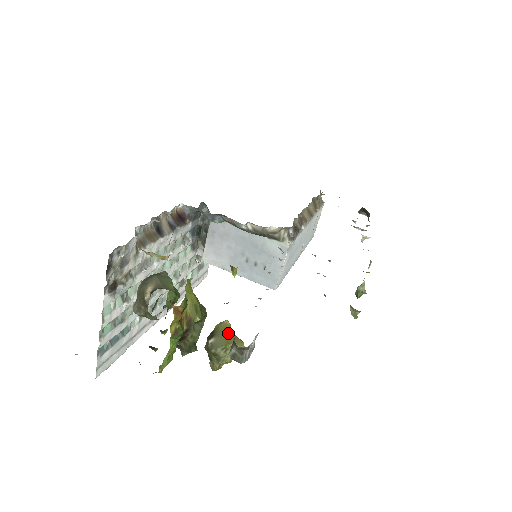
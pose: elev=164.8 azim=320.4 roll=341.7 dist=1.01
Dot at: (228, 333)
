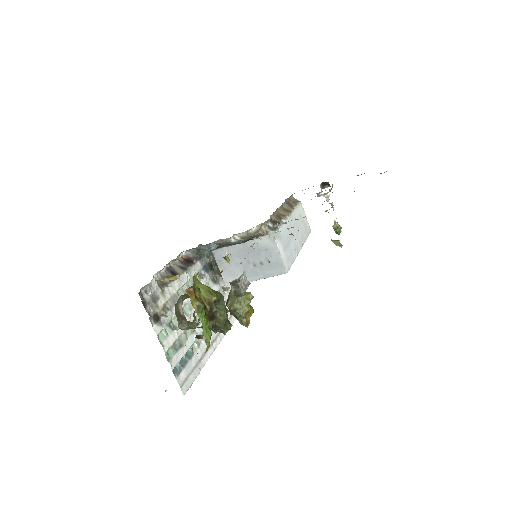
Dot at: occluded
